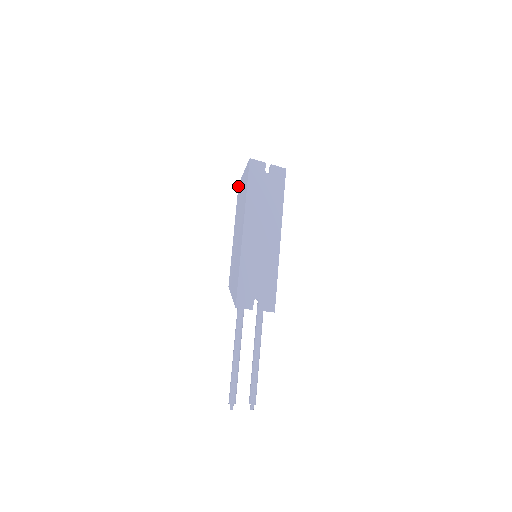
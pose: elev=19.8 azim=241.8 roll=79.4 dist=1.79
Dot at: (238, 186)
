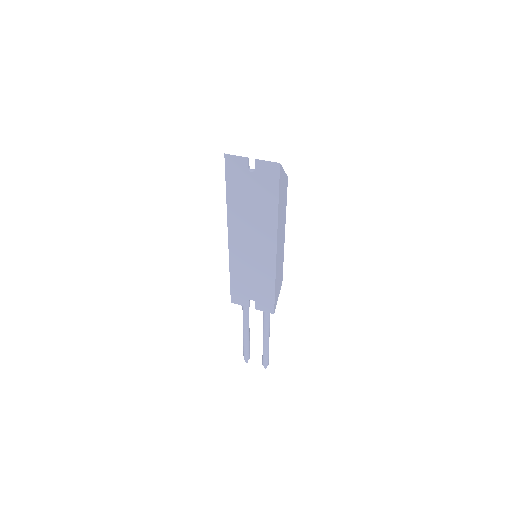
Dot at: occluded
